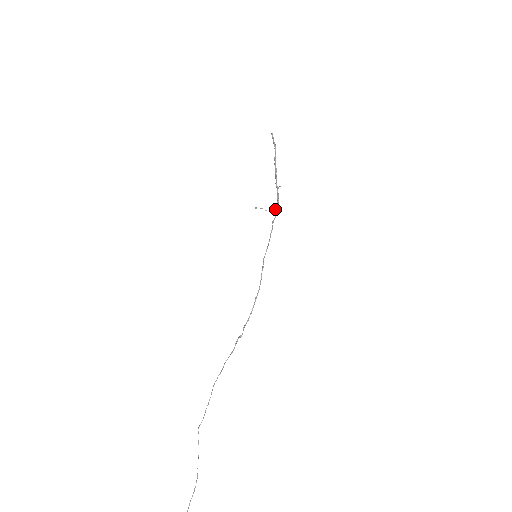
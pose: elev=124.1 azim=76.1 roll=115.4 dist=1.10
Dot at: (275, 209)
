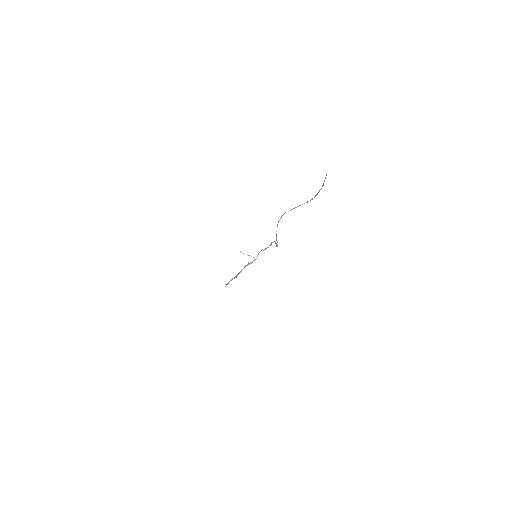
Dot at: (253, 260)
